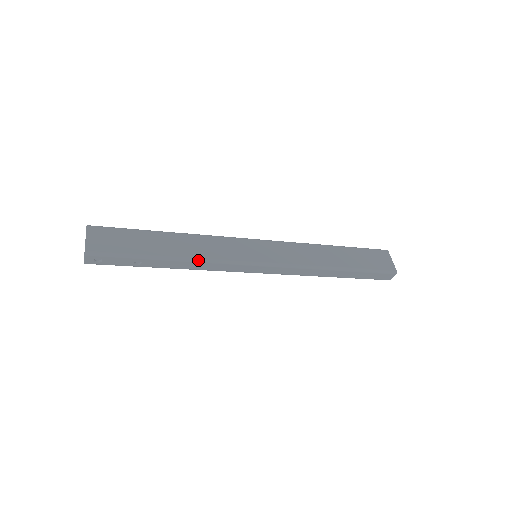
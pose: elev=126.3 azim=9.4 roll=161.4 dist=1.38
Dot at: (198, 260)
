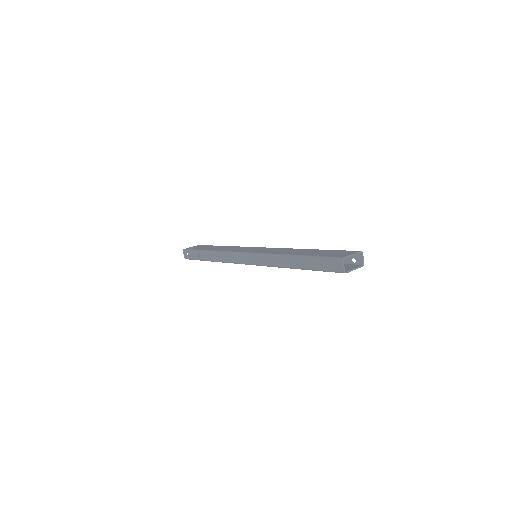
Dot at: (219, 252)
